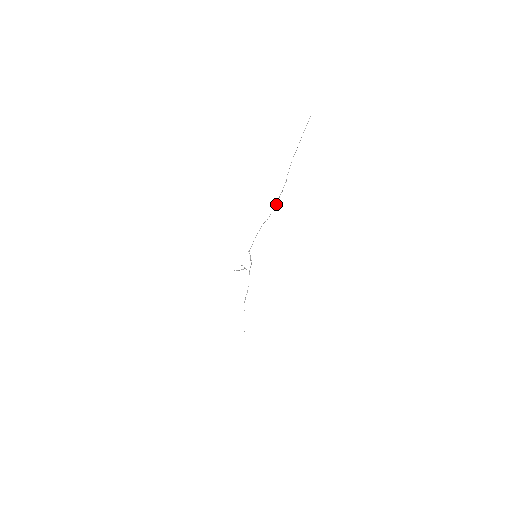
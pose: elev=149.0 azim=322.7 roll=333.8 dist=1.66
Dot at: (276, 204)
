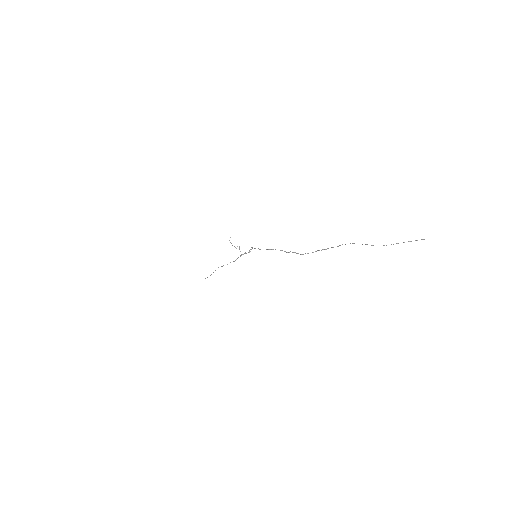
Dot at: occluded
